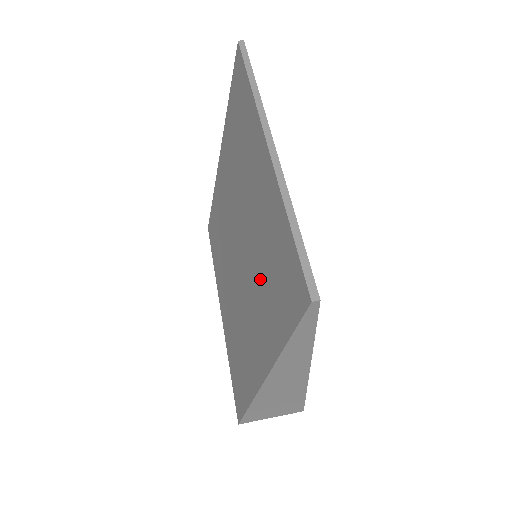
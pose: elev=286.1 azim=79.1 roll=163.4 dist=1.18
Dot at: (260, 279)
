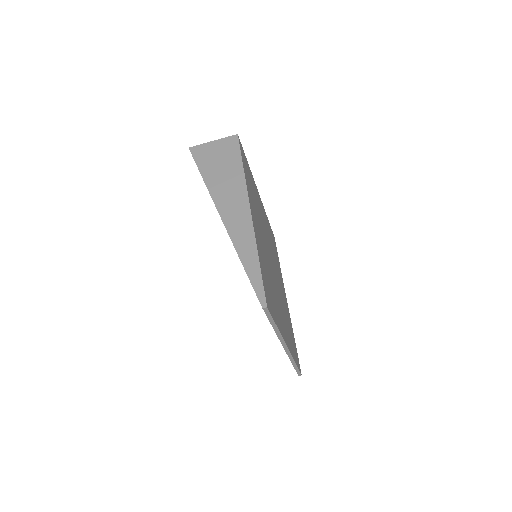
Dot at: occluded
